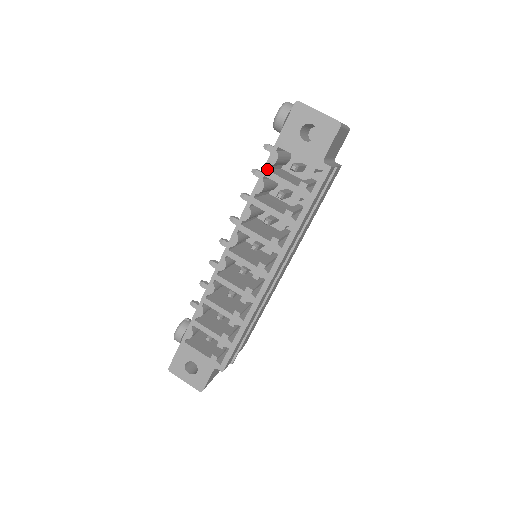
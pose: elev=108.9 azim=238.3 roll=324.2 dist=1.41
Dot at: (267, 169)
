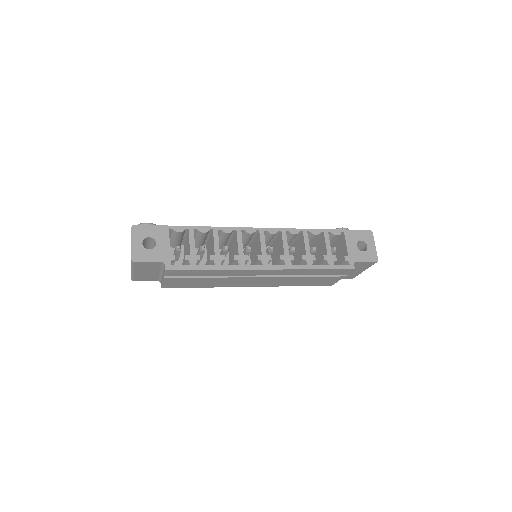
Dot at: (328, 232)
